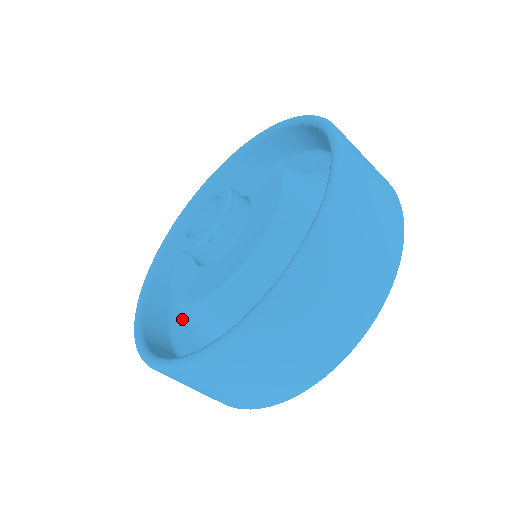
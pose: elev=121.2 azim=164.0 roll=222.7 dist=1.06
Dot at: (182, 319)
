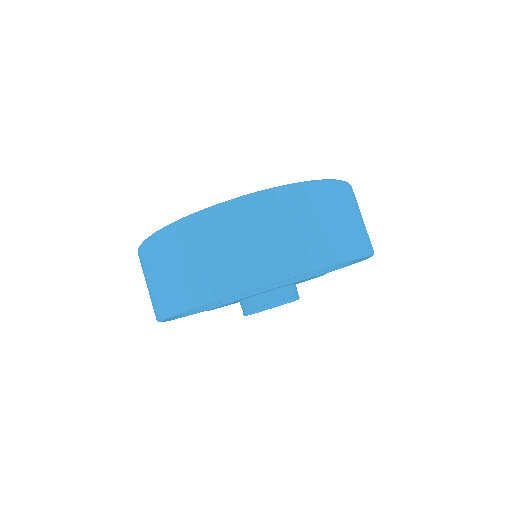
Dot at: occluded
